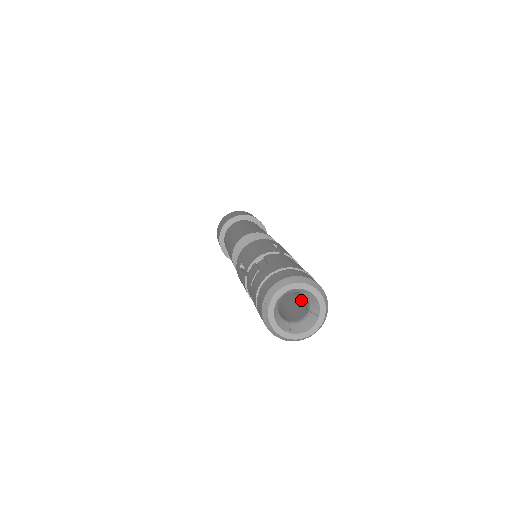
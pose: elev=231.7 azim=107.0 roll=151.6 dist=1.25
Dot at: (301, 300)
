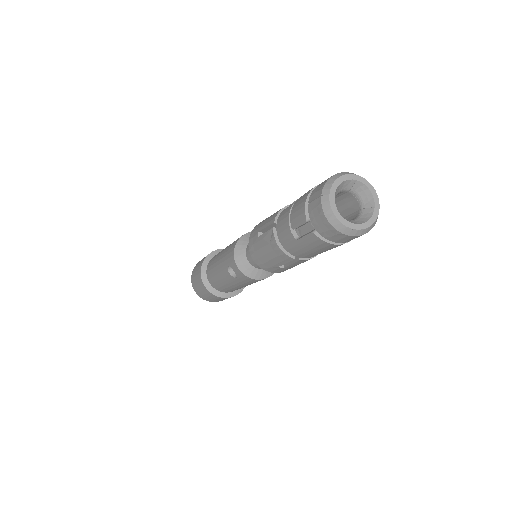
Dot at: occluded
